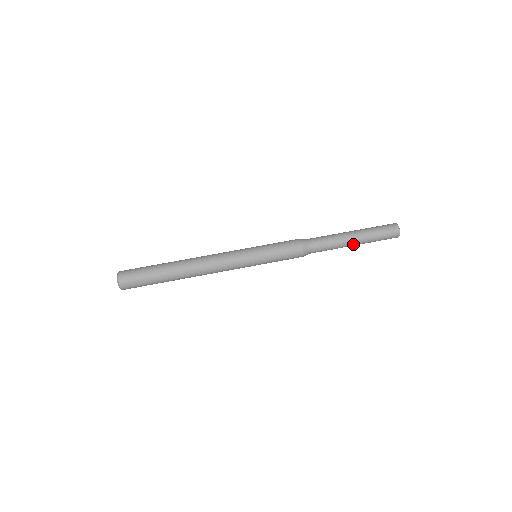
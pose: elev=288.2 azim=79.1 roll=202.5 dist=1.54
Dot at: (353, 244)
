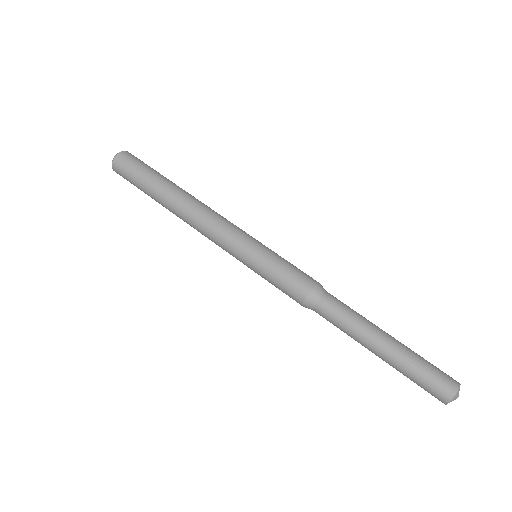
Dot at: (375, 350)
